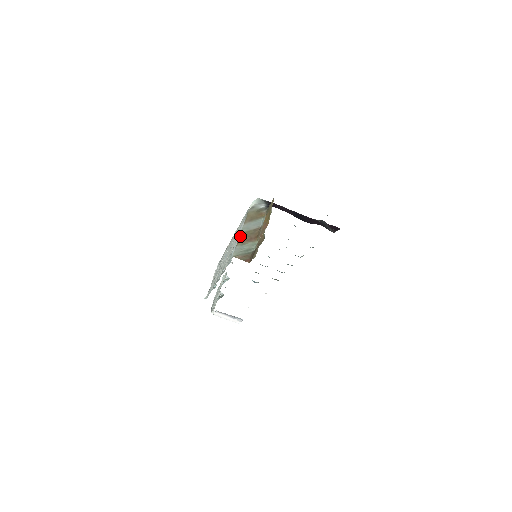
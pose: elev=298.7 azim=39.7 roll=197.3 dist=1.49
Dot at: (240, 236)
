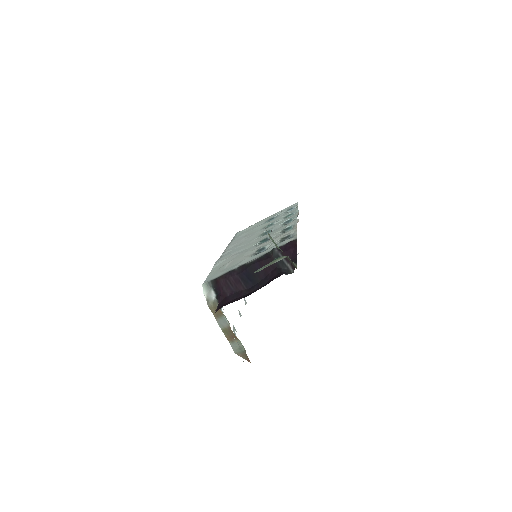
Dot at: (224, 334)
